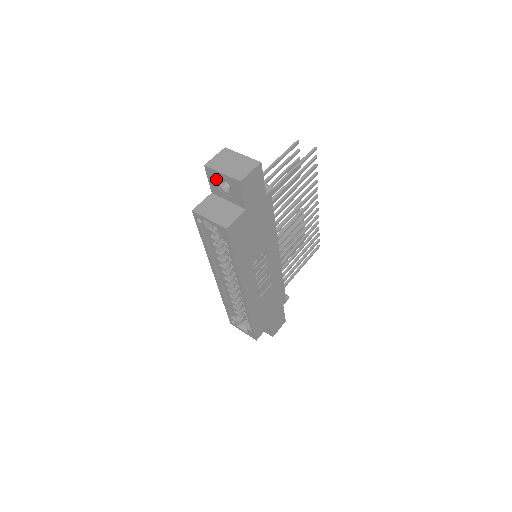
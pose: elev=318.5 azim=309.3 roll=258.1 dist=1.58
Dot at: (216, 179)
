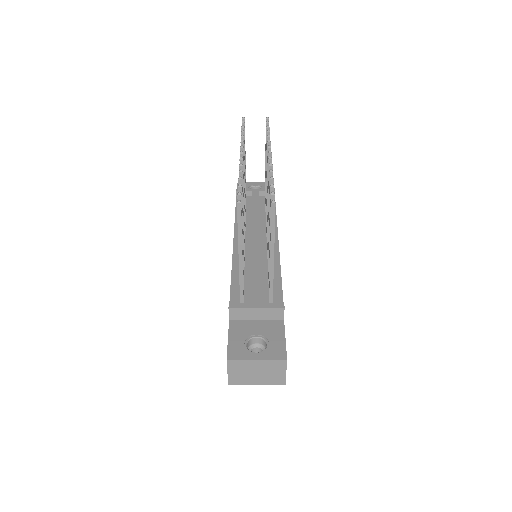
Dot at: occluded
